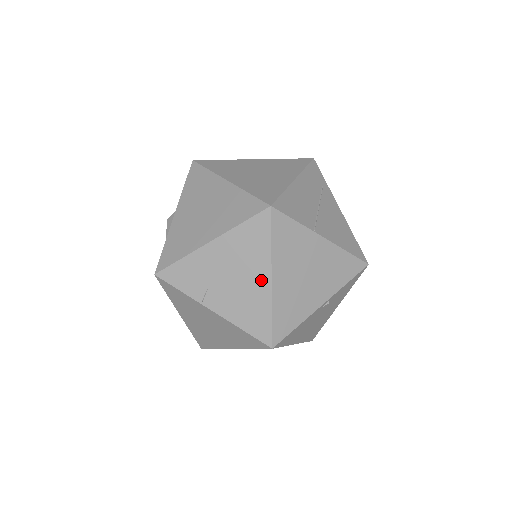
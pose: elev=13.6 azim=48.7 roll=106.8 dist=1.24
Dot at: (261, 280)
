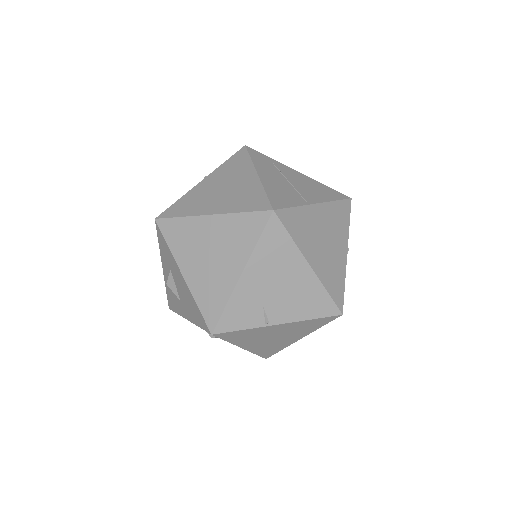
Dot at: (302, 272)
